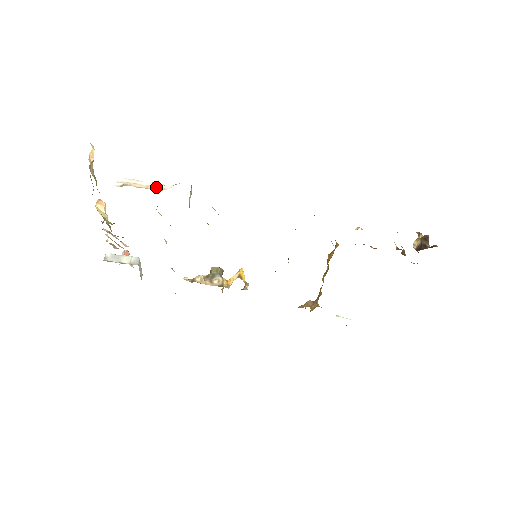
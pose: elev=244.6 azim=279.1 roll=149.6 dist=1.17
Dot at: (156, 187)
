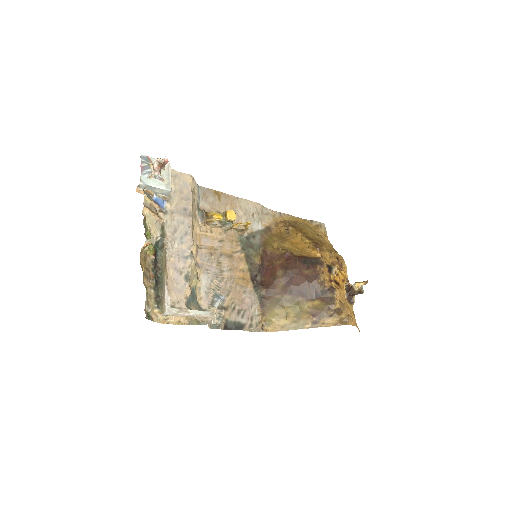
Dot at: (191, 317)
